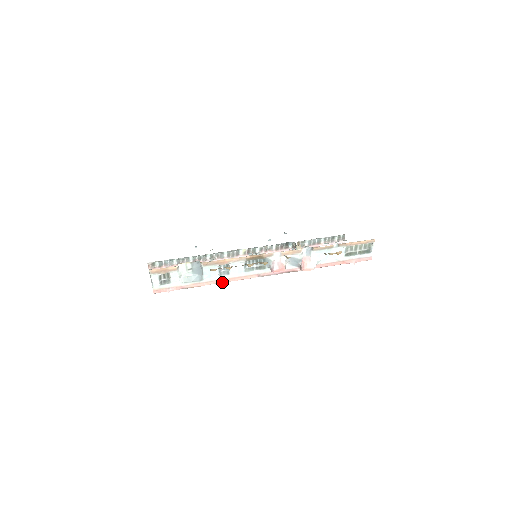
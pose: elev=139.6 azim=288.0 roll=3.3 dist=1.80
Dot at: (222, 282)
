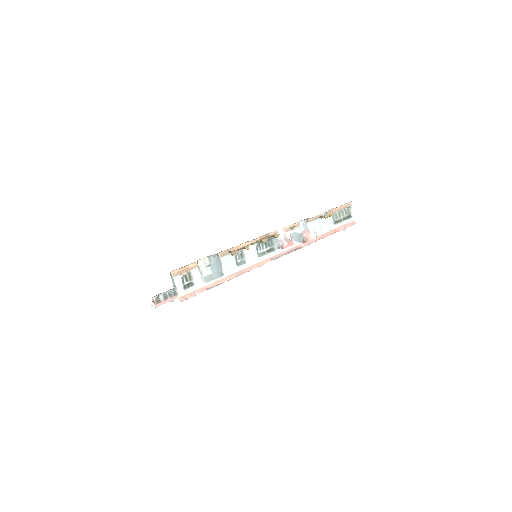
Dot at: (242, 273)
